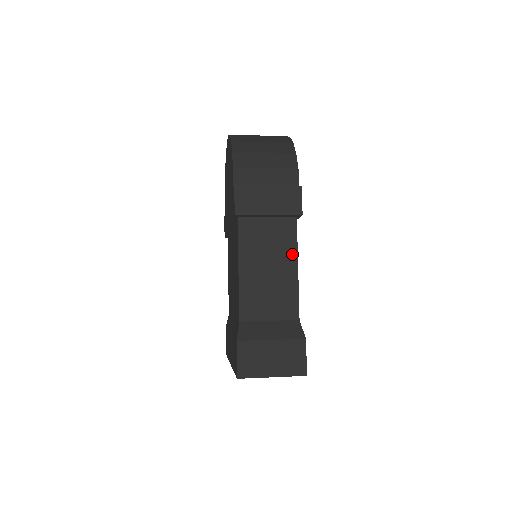
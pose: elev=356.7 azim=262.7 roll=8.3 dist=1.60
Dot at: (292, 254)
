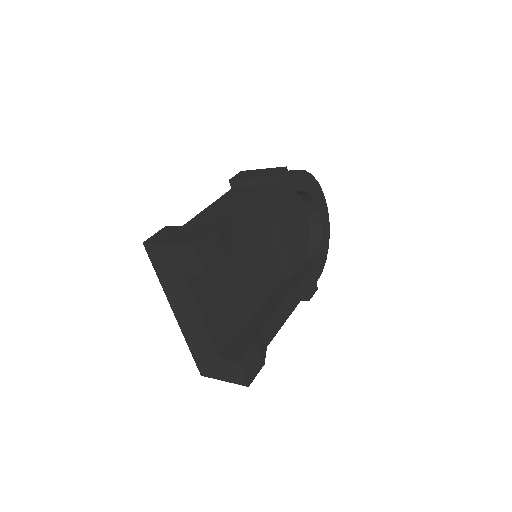
Dot at: (254, 198)
